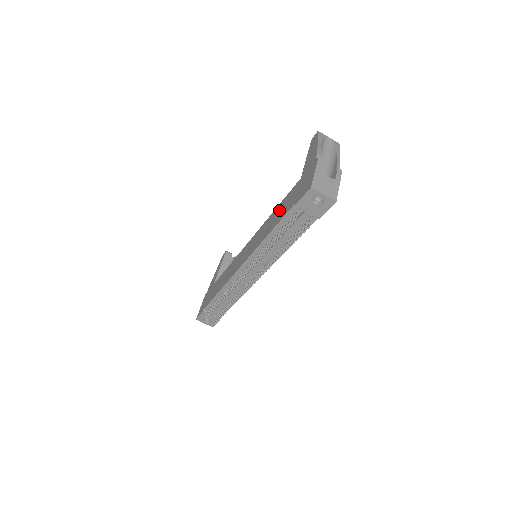
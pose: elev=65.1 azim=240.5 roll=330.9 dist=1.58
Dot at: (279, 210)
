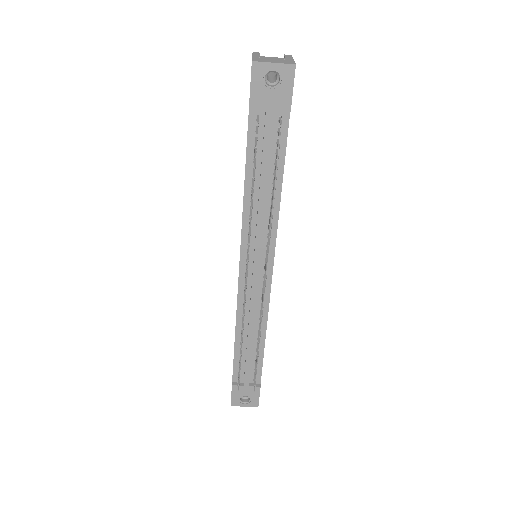
Dot at: occluded
